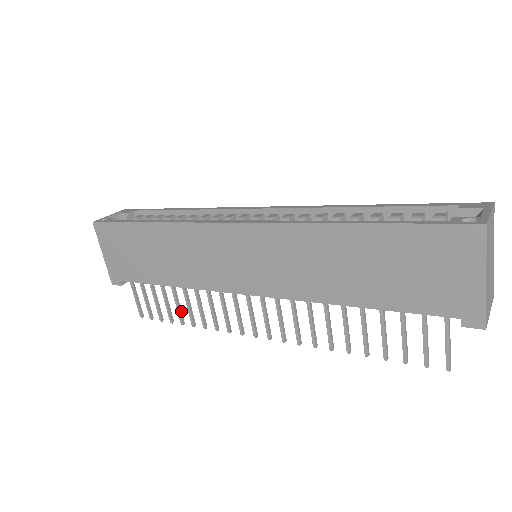
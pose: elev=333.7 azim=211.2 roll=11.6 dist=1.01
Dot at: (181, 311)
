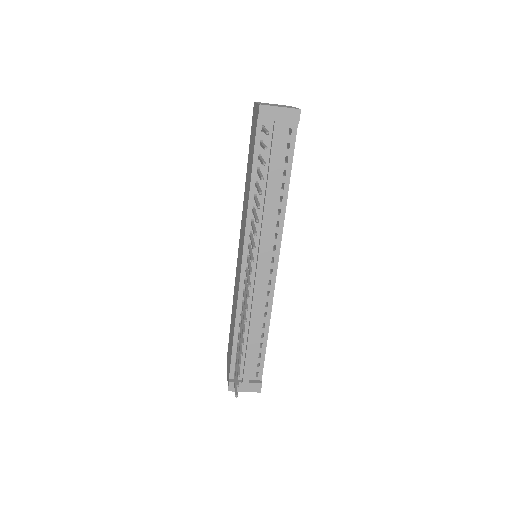
Dot at: occluded
